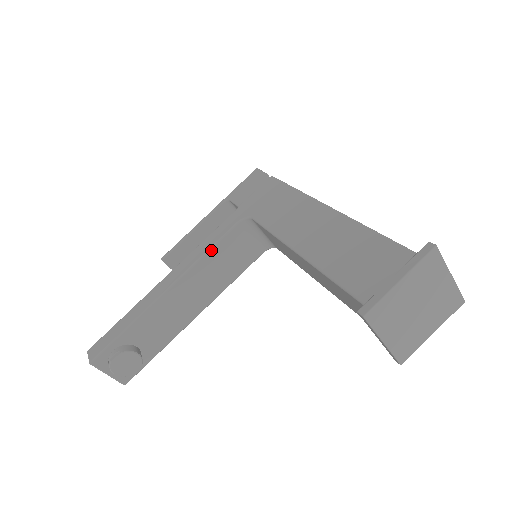
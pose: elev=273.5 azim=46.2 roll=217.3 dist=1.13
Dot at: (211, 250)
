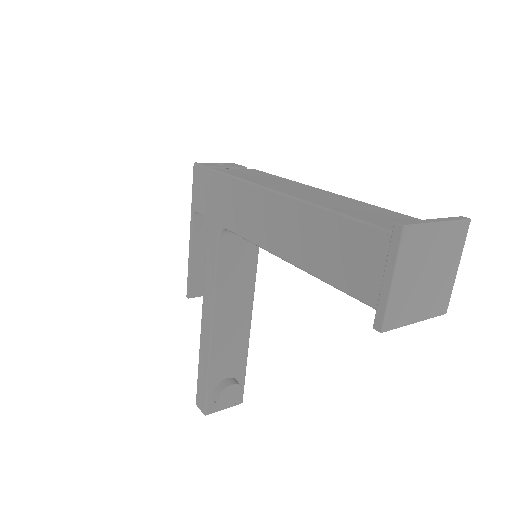
Dot at: (217, 276)
